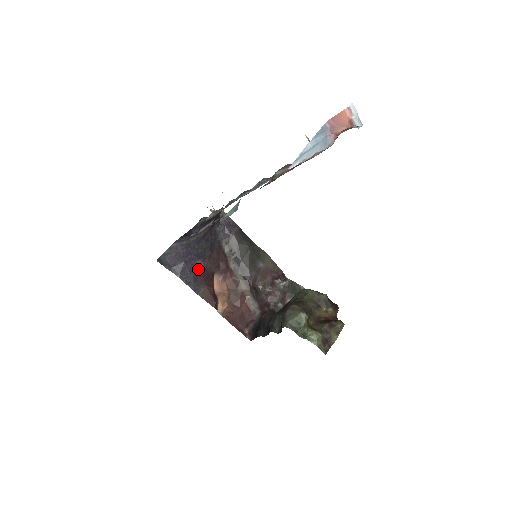
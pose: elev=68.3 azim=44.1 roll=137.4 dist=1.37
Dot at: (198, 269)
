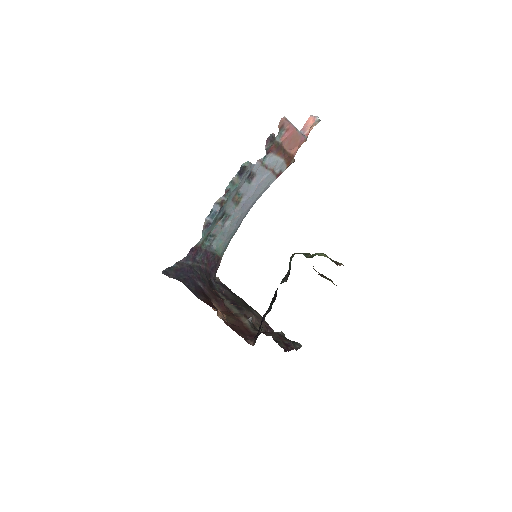
Dot at: (199, 287)
